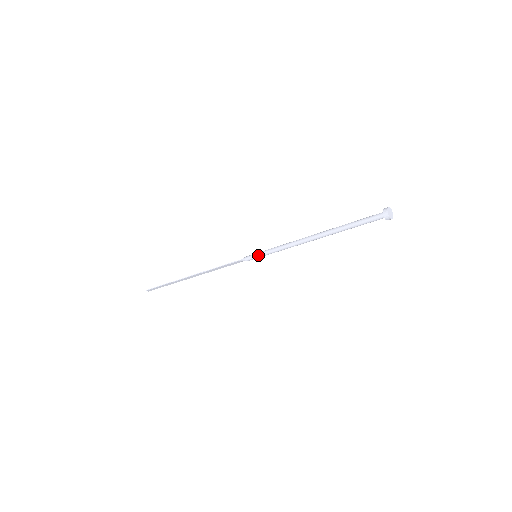
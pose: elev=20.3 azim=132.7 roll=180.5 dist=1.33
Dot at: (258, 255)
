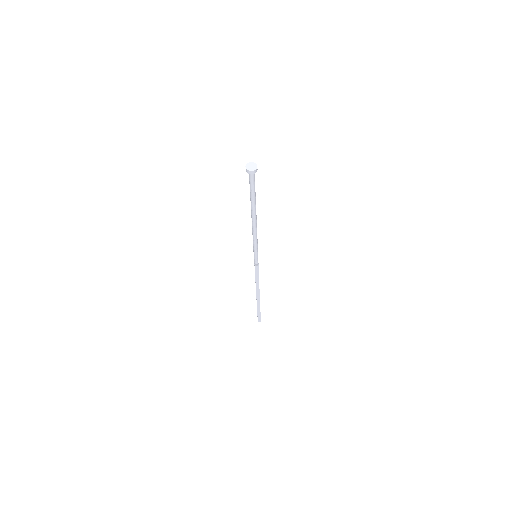
Dot at: (254, 255)
